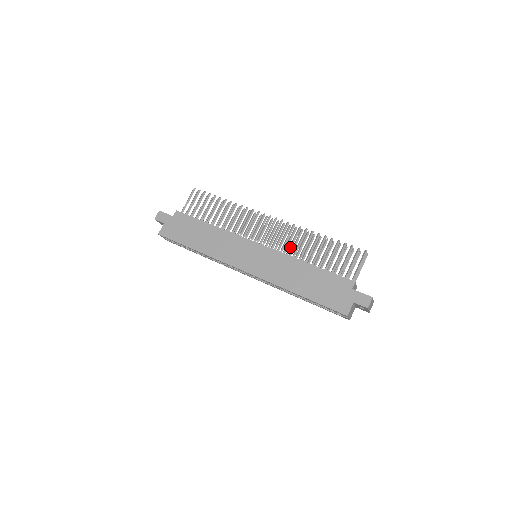
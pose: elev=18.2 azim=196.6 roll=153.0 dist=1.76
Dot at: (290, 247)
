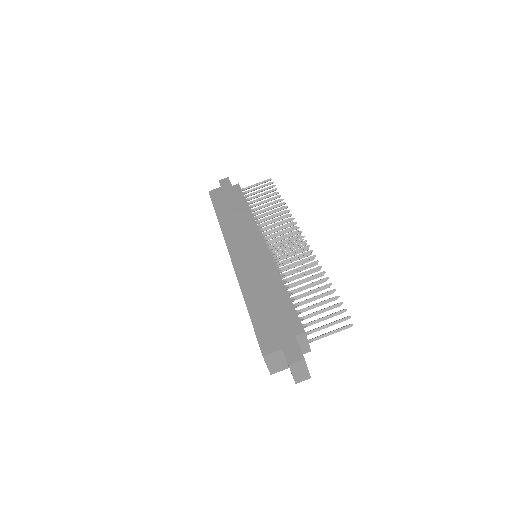
Dot at: (287, 265)
